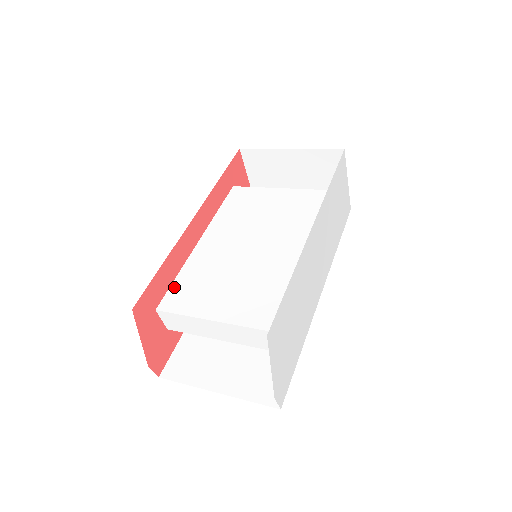
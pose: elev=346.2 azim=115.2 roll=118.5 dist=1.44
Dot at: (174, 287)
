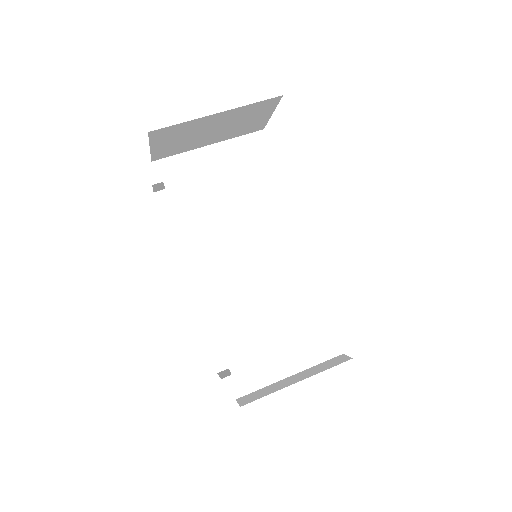
Dot at: (226, 343)
